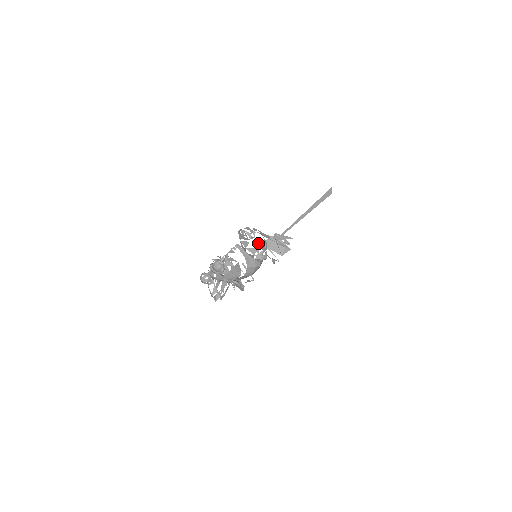
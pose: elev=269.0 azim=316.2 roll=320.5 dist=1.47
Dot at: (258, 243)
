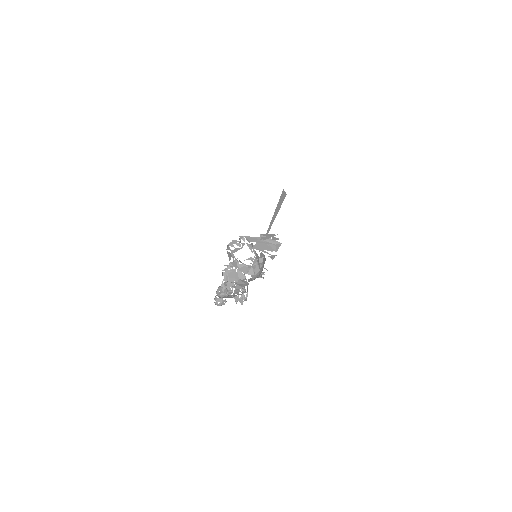
Dot at: (250, 248)
